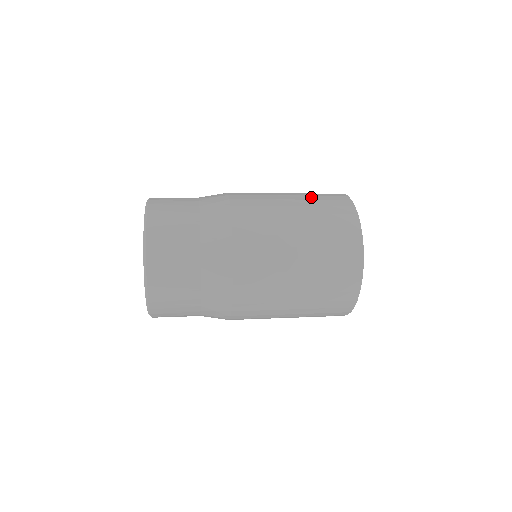
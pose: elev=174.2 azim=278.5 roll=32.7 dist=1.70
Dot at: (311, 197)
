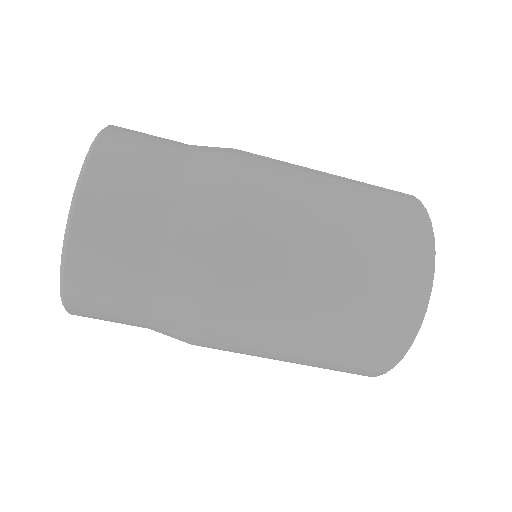
Dot at: (361, 183)
